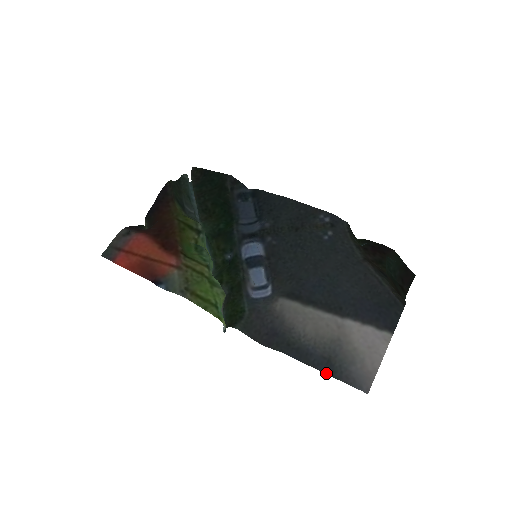
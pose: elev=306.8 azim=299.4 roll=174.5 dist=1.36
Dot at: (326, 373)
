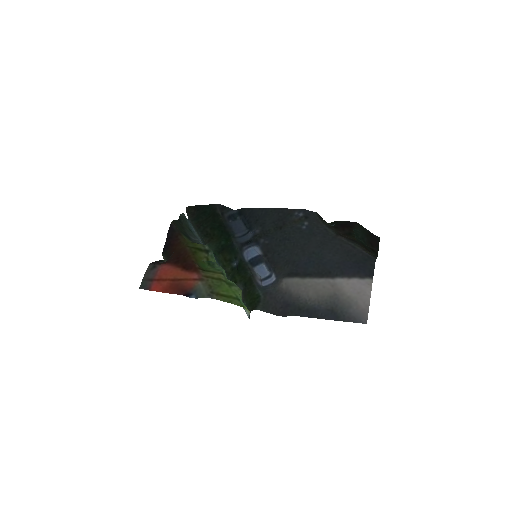
Dot at: occluded
